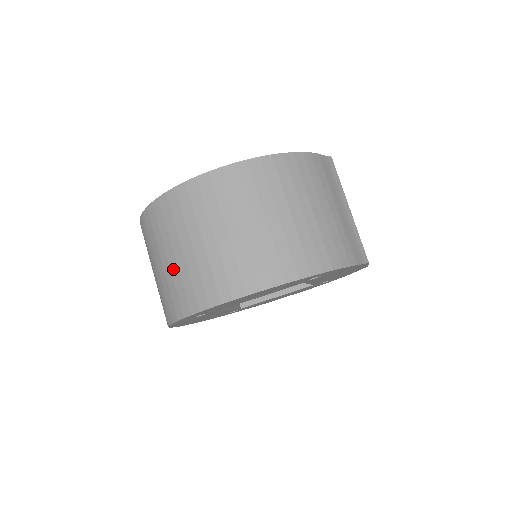
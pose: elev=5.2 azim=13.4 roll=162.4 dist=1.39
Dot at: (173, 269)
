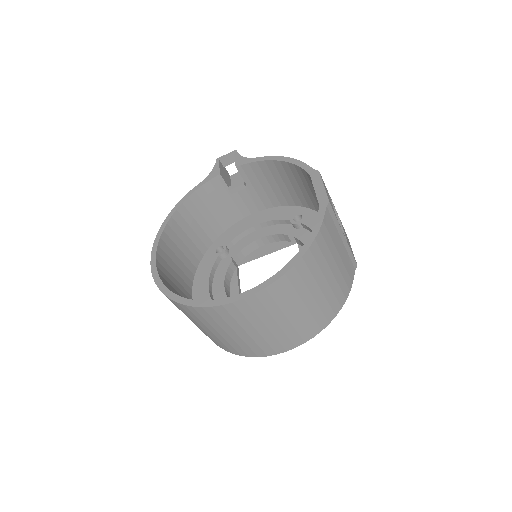
Dot at: (219, 337)
